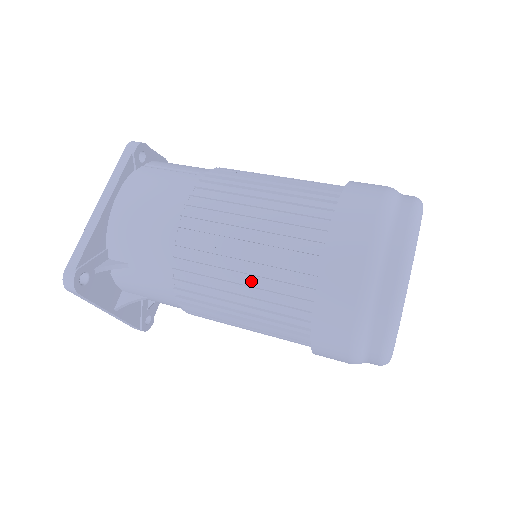
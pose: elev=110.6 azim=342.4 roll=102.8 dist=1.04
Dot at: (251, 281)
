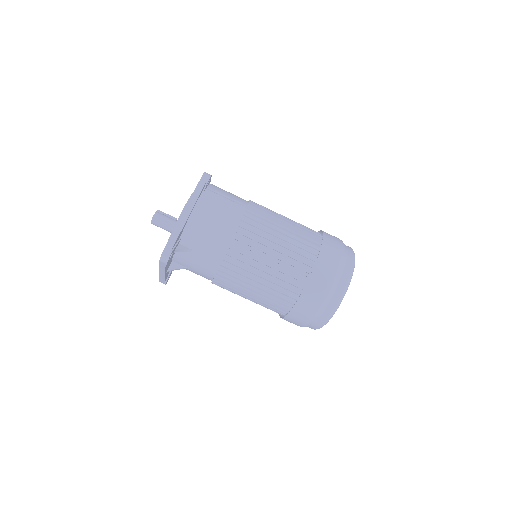
Dot at: (268, 277)
